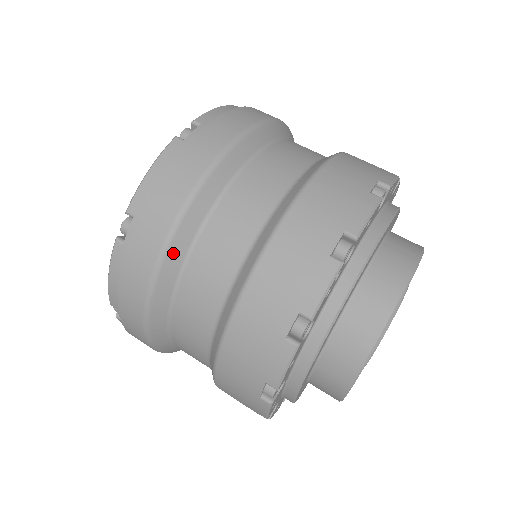
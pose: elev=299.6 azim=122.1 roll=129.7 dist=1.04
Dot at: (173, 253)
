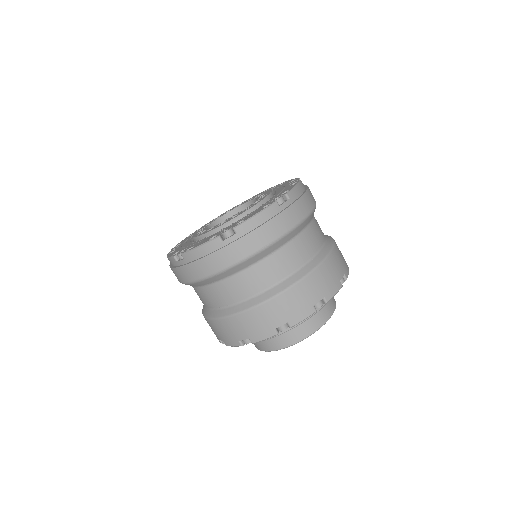
Dot at: (246, 263)
